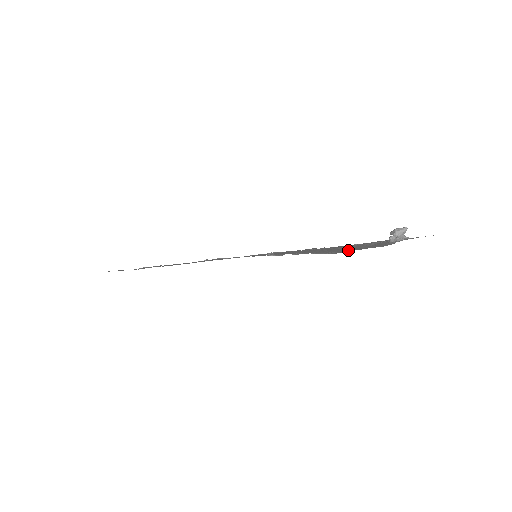
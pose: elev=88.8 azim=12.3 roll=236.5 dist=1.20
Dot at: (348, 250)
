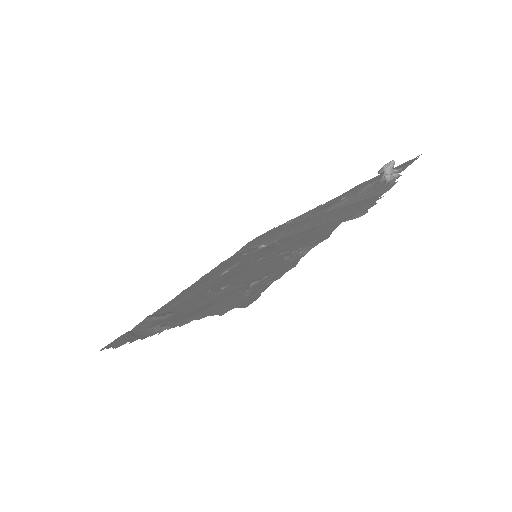
Dot at: (360, 210)
